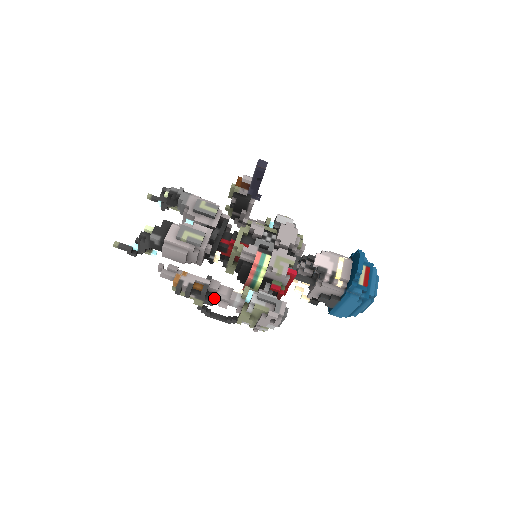
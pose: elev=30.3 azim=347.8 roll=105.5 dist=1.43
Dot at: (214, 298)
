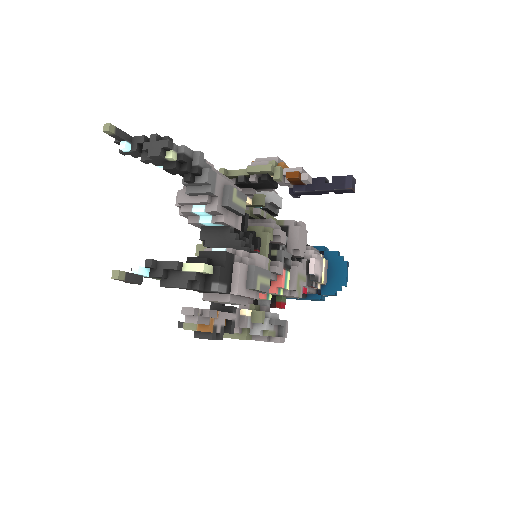
Dot at: occluded
